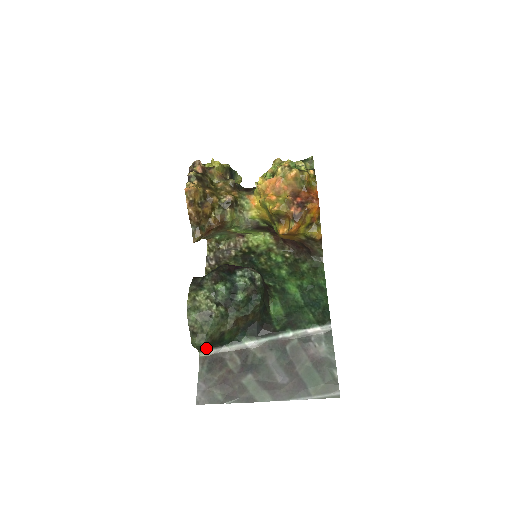
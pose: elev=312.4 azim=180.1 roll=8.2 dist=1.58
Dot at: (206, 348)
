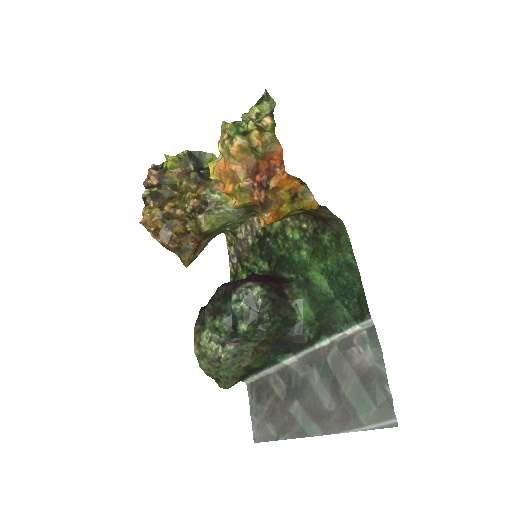
Dot at: (247, 376)
